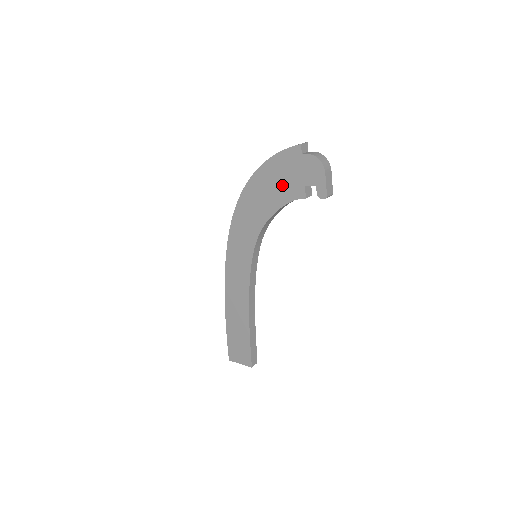
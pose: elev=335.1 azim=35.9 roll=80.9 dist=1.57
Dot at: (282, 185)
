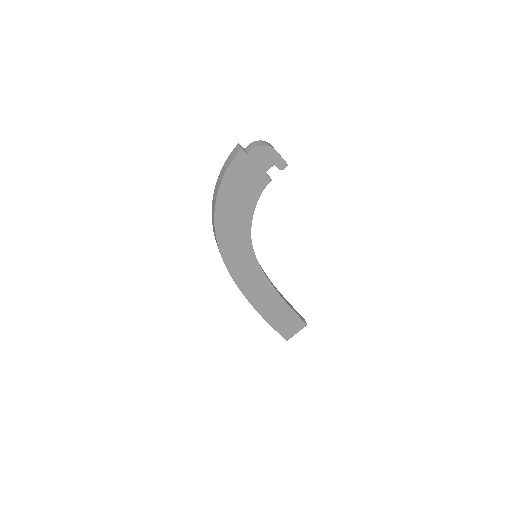
Dot at: (246, 189)
